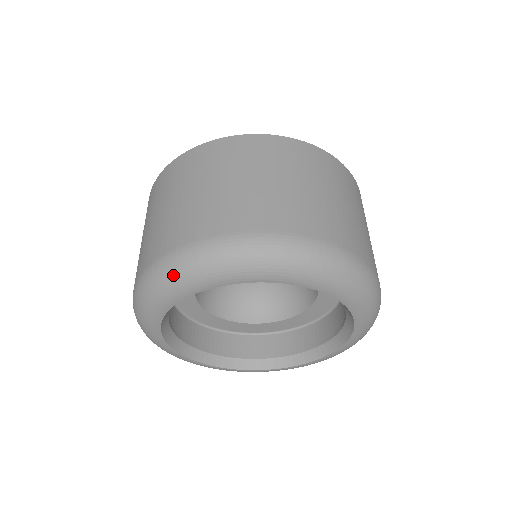
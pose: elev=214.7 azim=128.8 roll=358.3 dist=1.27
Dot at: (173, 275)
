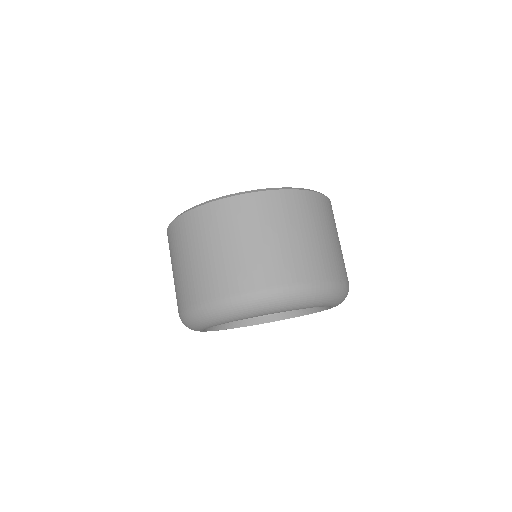
Dot at: (225, 314)
